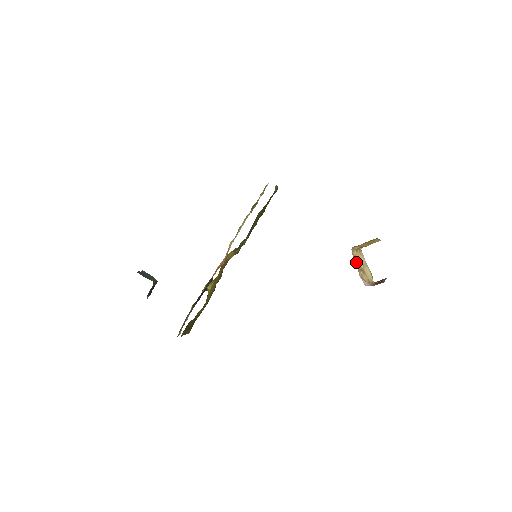
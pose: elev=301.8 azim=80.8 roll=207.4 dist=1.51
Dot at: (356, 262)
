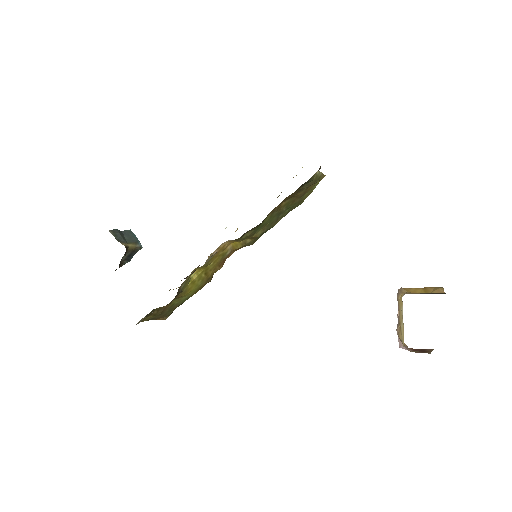
Dot at: (398, 310)
